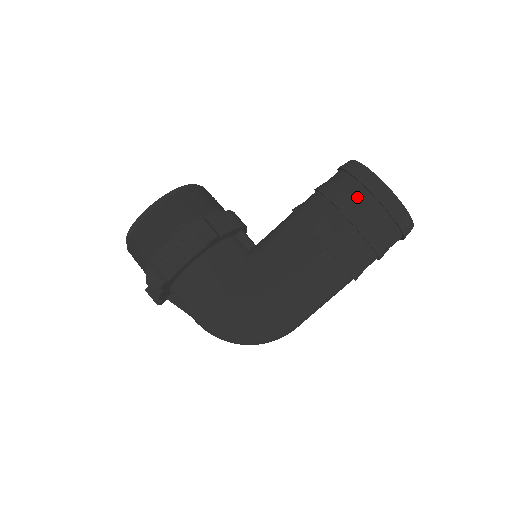
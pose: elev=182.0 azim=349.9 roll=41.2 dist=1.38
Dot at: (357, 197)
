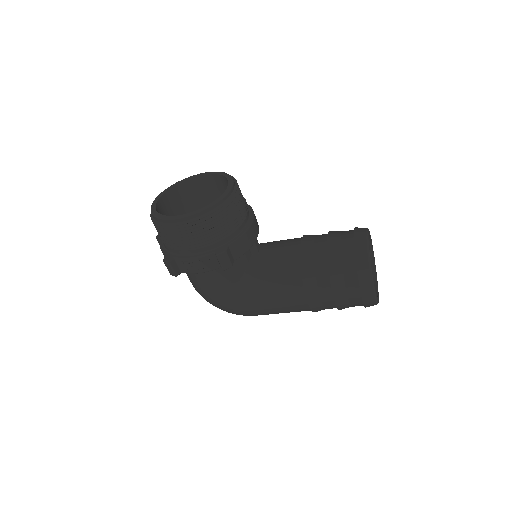
Dot at: (350, 288)
